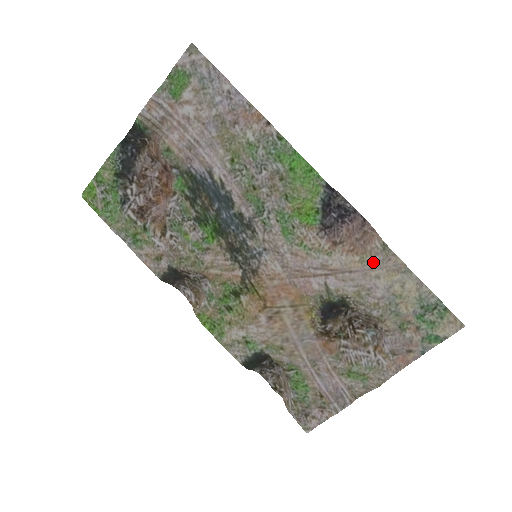
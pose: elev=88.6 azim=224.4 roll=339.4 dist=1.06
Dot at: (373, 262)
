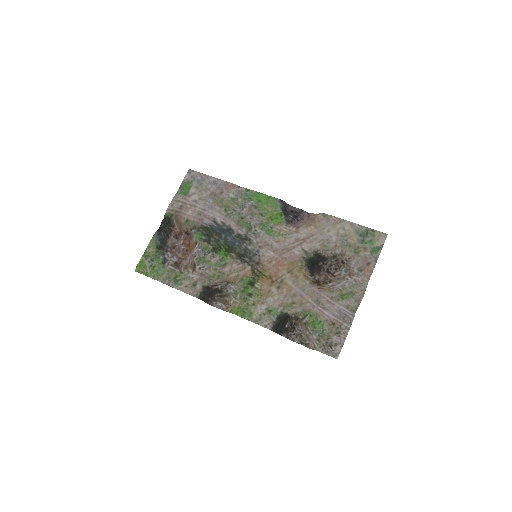
Dot at: (322, 225)
